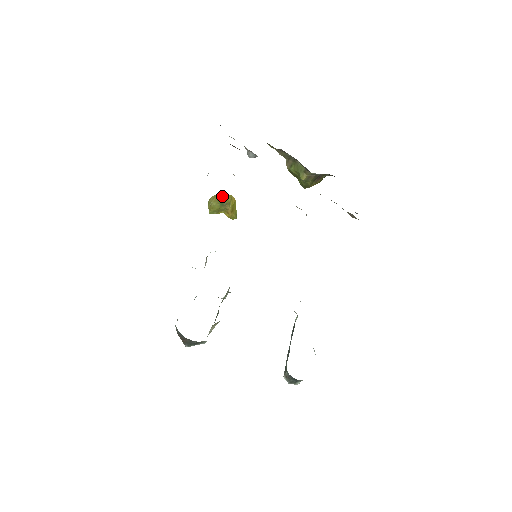
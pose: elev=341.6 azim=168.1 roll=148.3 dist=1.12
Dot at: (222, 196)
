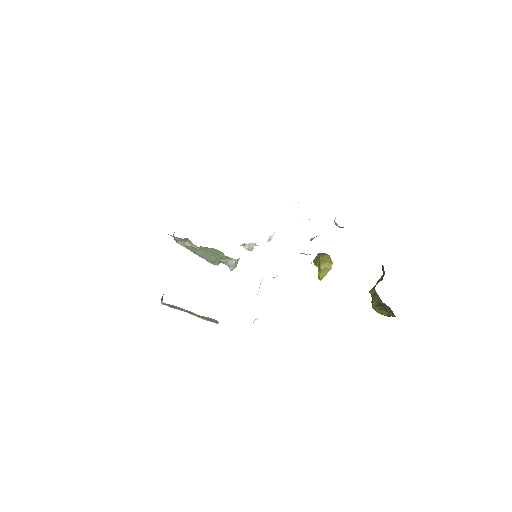
Dot at: (327, 256)
